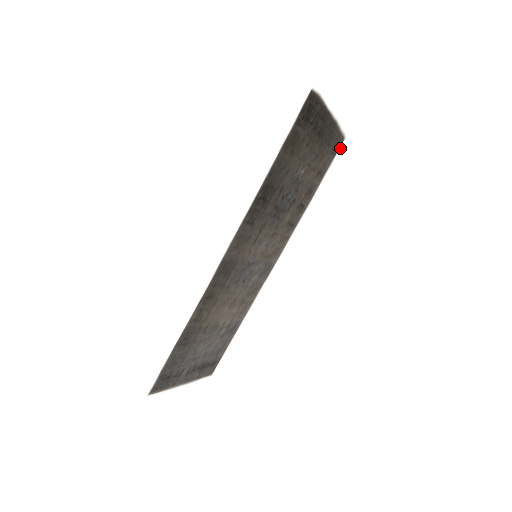
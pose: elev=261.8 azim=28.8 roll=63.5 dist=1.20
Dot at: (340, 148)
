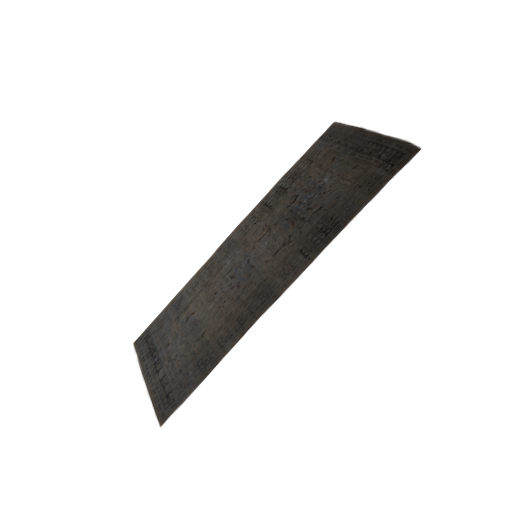
Dot at: (324, 130)
